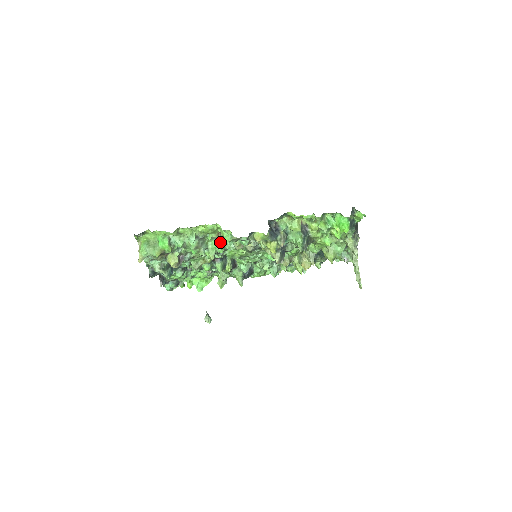
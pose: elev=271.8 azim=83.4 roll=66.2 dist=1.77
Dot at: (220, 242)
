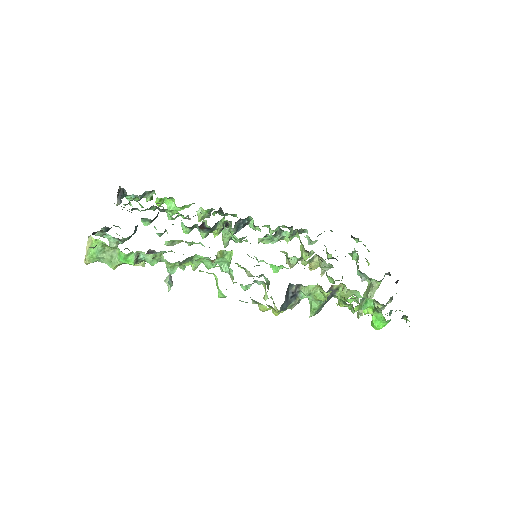
Dot at: occluded
